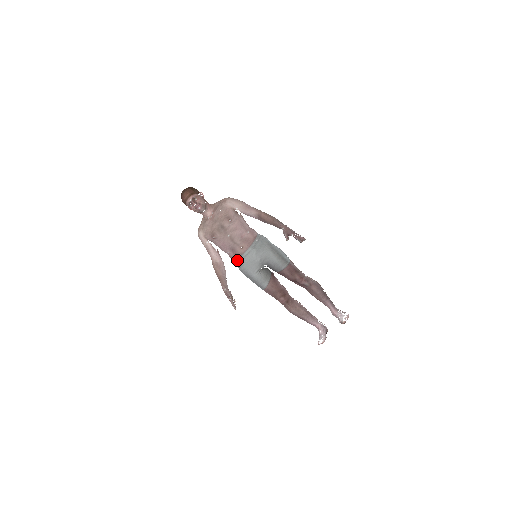
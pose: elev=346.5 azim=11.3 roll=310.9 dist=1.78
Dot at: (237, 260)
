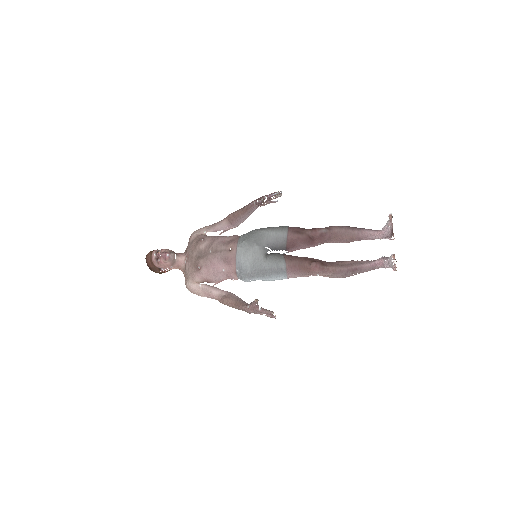
Dot at: (237, 269)
